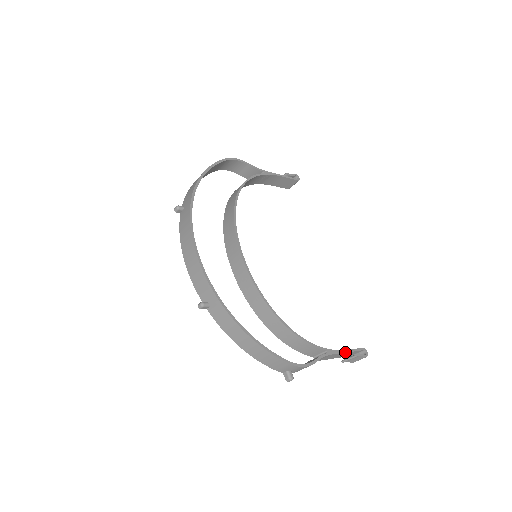
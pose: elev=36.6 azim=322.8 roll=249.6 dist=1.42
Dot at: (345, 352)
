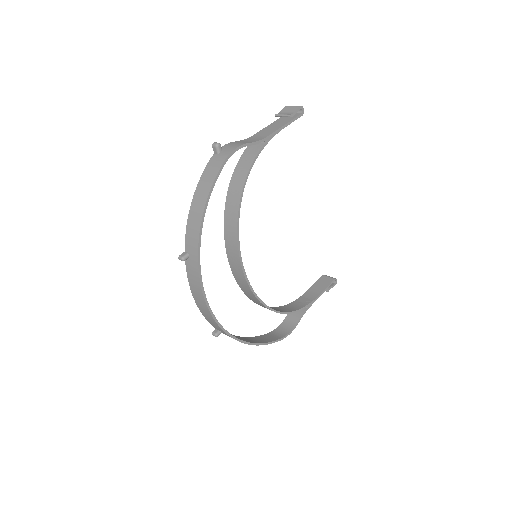
Dot at: occluded
